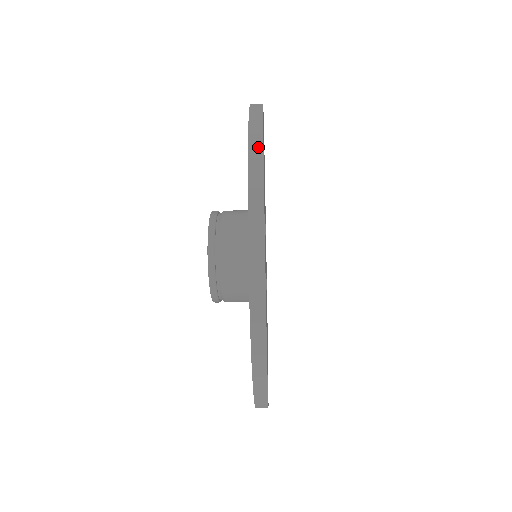
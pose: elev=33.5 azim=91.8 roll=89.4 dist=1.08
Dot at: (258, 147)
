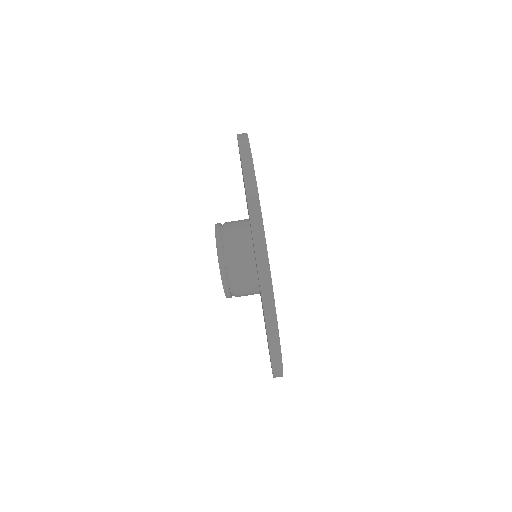
Dot at: (247, 150)
